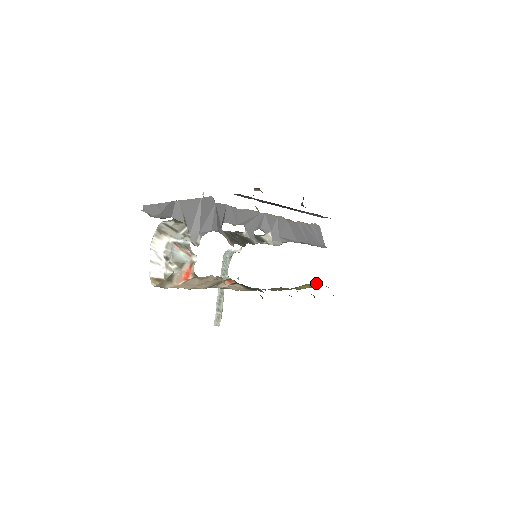
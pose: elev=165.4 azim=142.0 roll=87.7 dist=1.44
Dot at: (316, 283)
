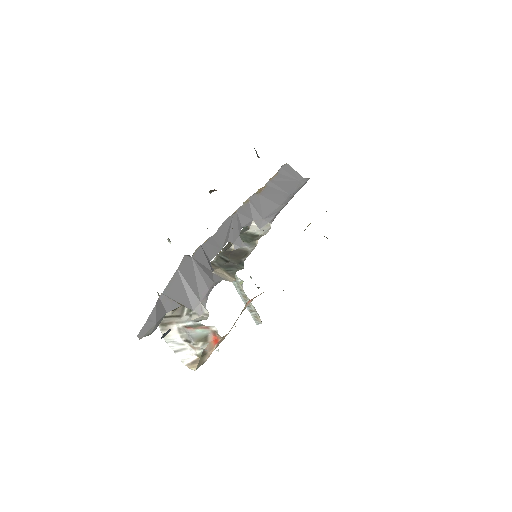
Dot at: occluded
